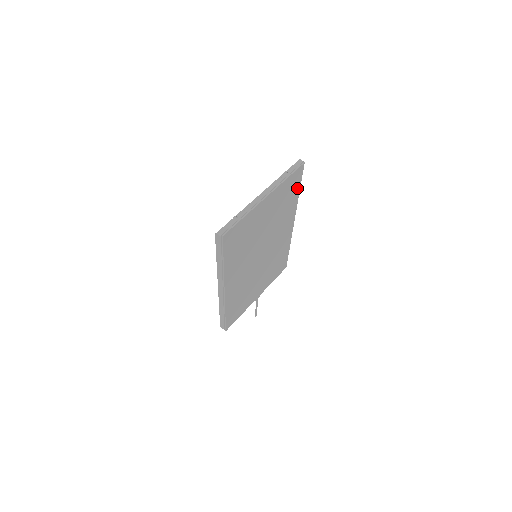
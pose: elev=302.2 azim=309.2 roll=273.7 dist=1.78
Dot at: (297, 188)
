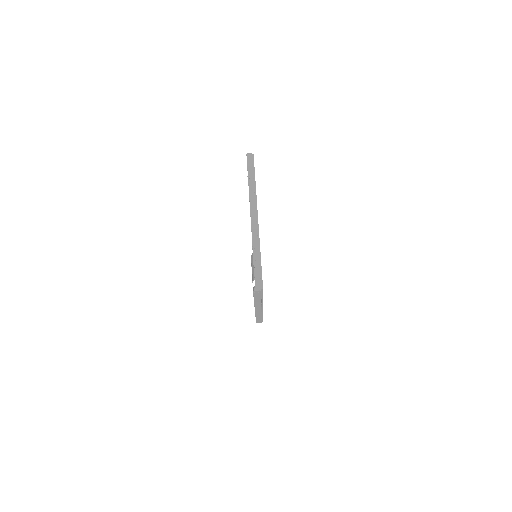
Dot at: occluded
